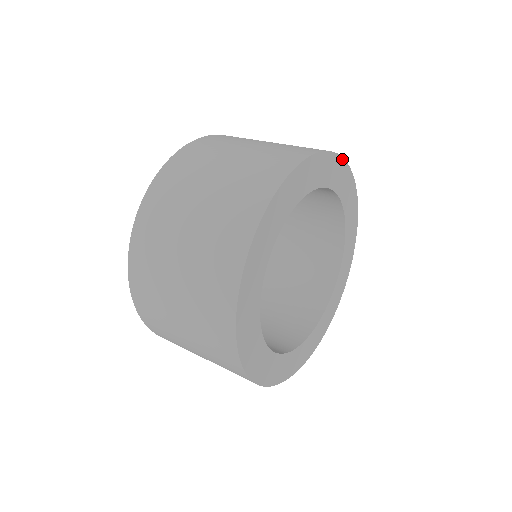
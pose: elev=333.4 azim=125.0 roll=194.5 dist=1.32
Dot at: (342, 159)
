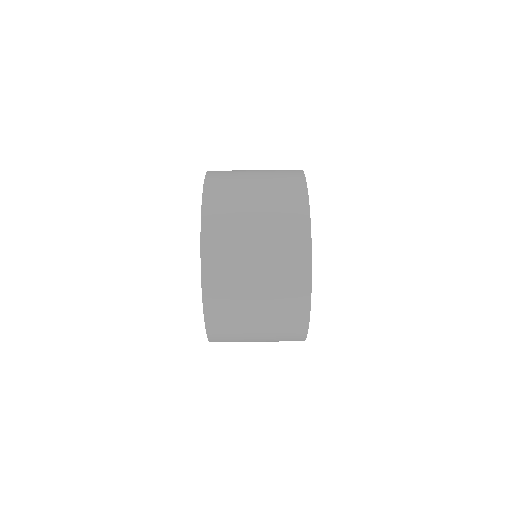
Dot at: (310, 223)
